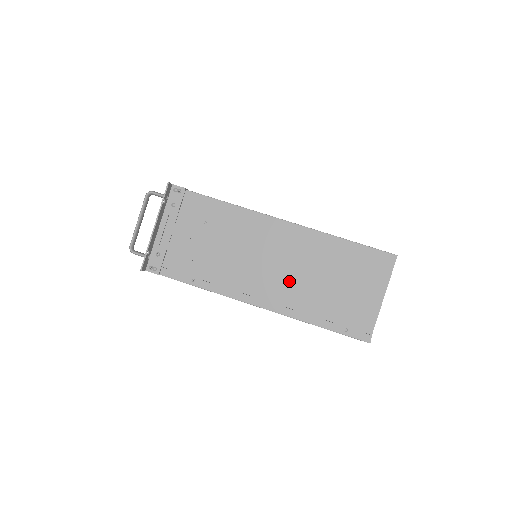
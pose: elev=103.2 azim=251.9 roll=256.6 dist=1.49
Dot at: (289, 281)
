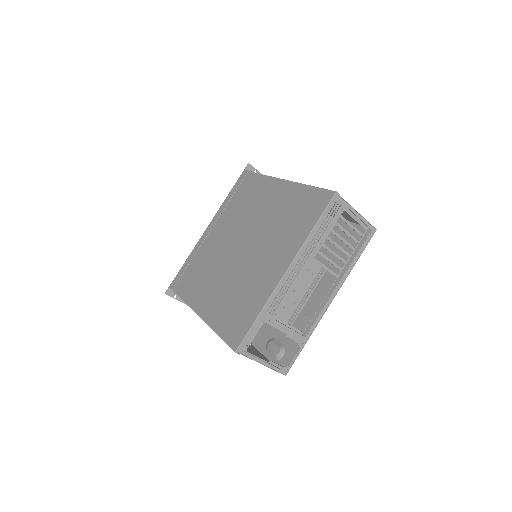
Dot at: occluded
